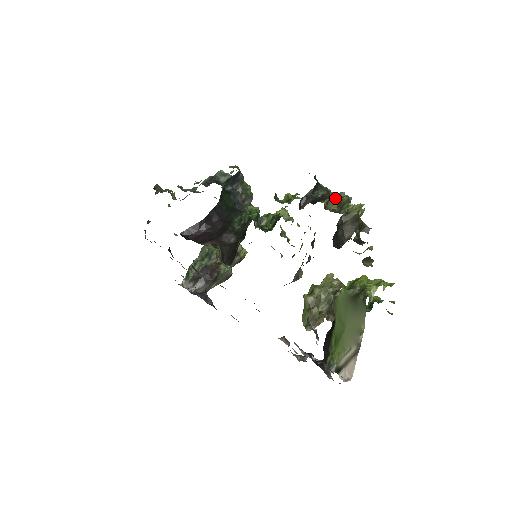
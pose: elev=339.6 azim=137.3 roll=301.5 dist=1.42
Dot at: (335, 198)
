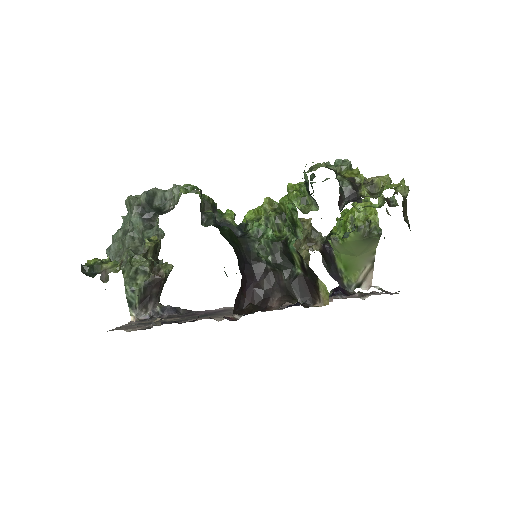
Dot at: (361, 180)
